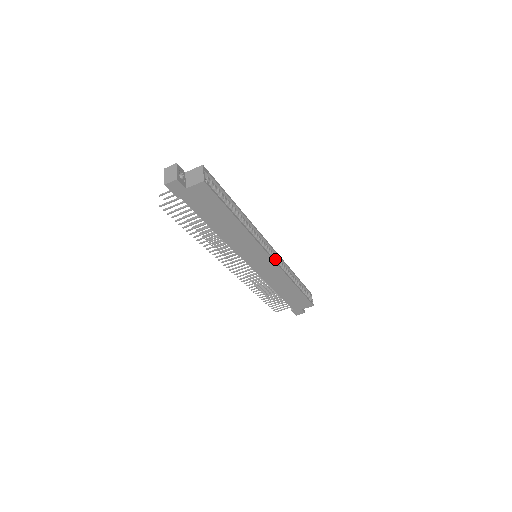
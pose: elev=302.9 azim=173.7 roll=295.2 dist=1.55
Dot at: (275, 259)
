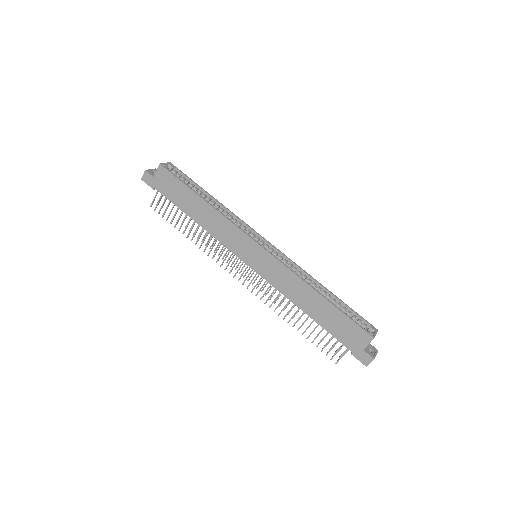
Dot at: (280, 259)
